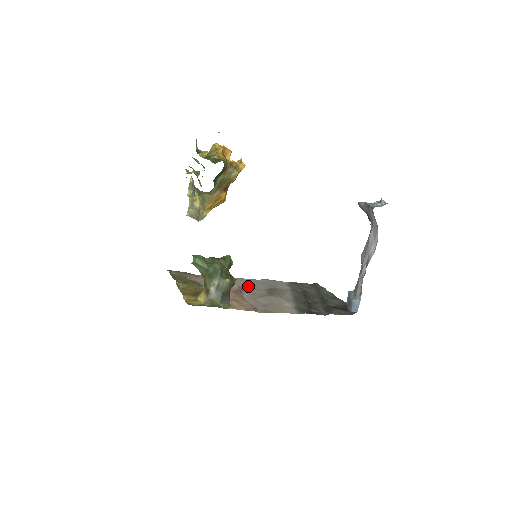
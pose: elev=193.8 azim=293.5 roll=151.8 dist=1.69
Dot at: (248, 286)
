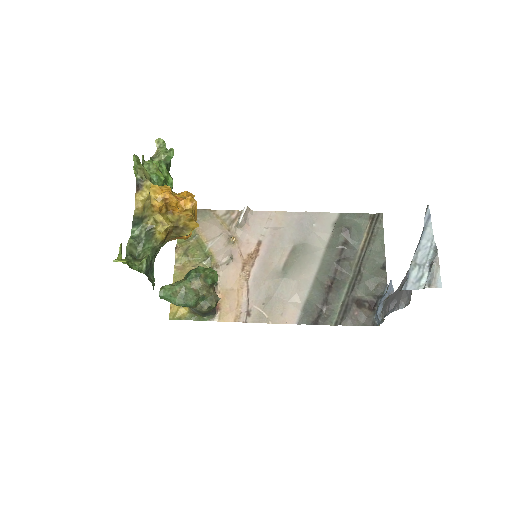
Dot at: (270, 241)
